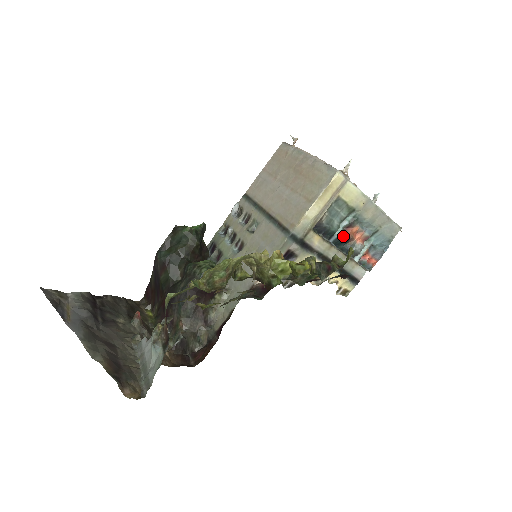
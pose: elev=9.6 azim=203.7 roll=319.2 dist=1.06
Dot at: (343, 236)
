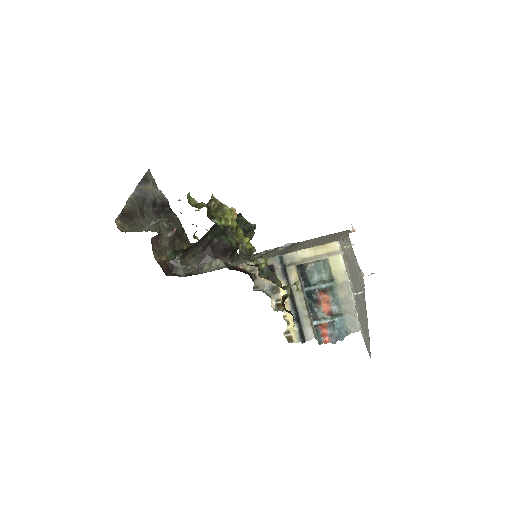
Dot at: (315, 293)
